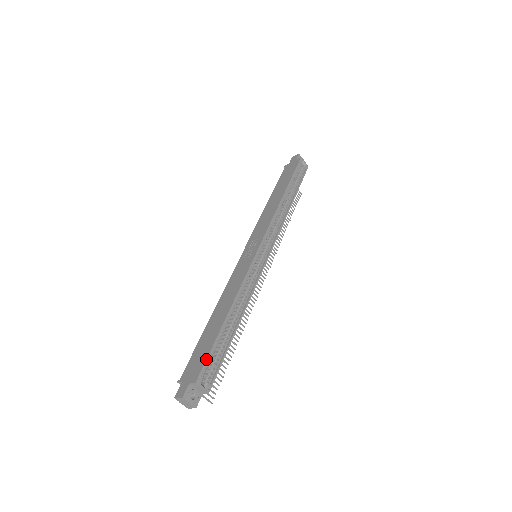
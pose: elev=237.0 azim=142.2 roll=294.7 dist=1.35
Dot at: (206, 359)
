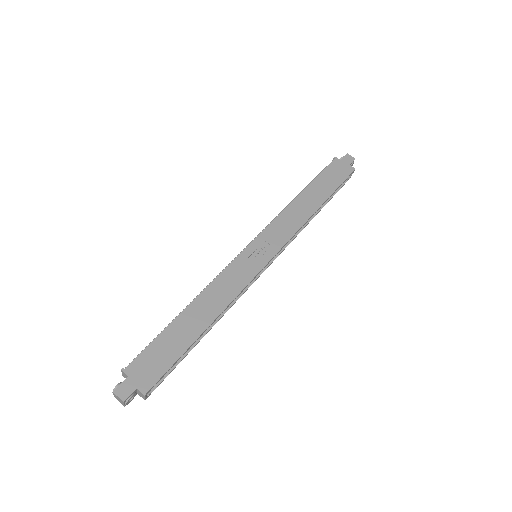
Dot at: (166, 372)
